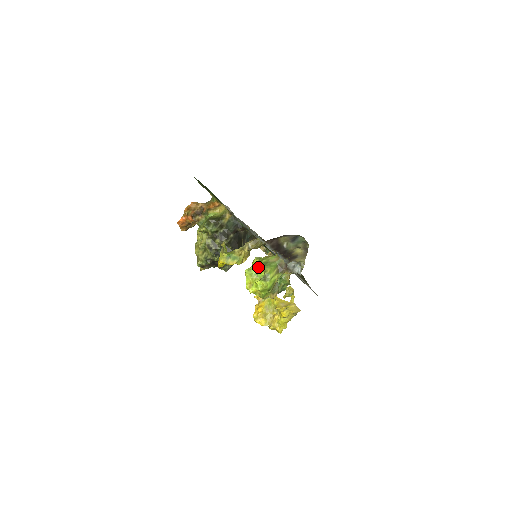
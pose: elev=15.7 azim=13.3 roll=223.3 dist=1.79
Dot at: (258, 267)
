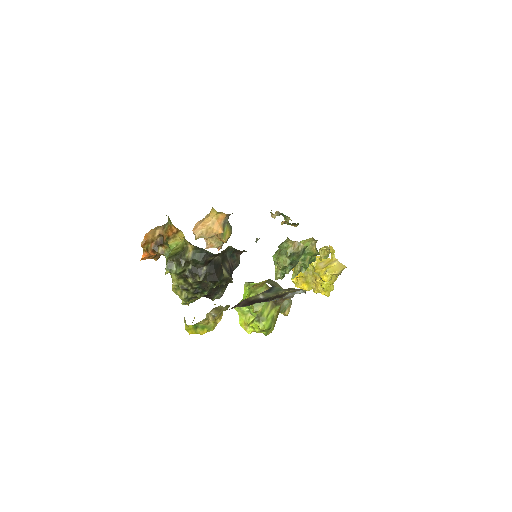
Dot at: occluded
